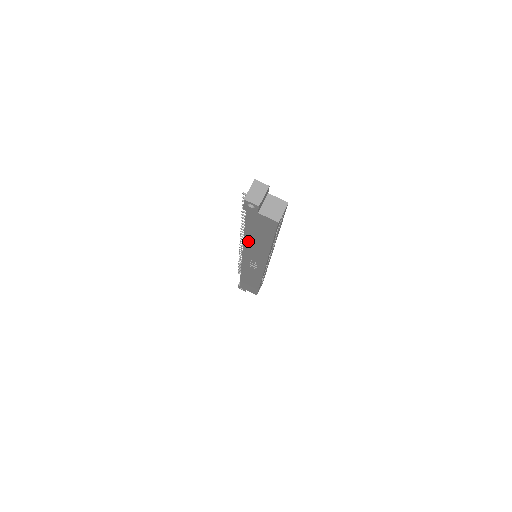
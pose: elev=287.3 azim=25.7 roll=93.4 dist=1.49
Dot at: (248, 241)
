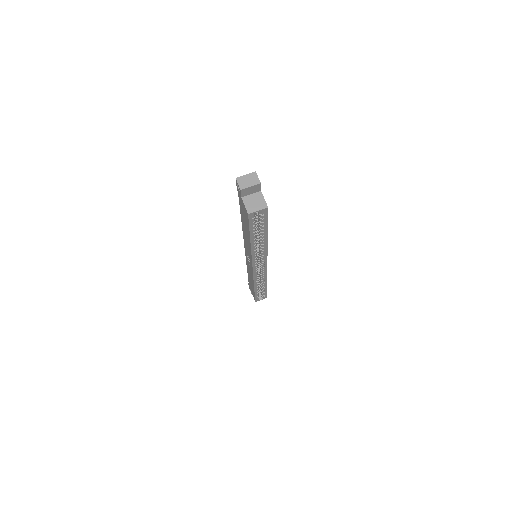
Dot at: occluded
